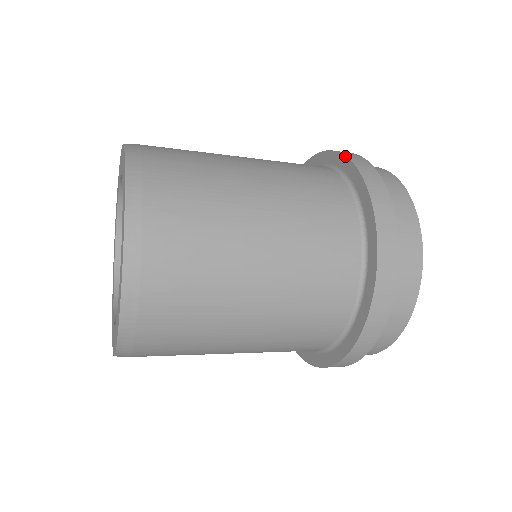
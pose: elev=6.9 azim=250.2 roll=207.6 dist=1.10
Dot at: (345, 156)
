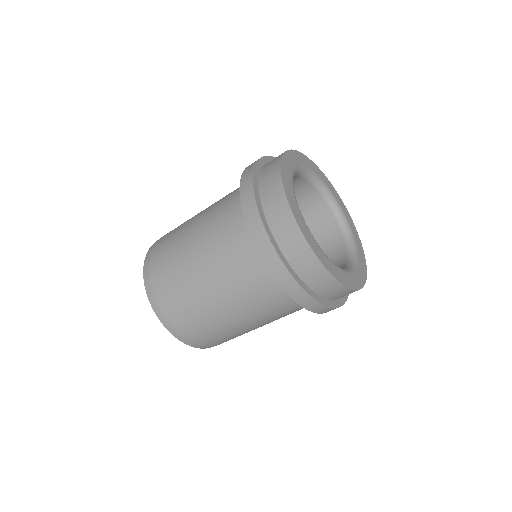
Dot at: occluded
